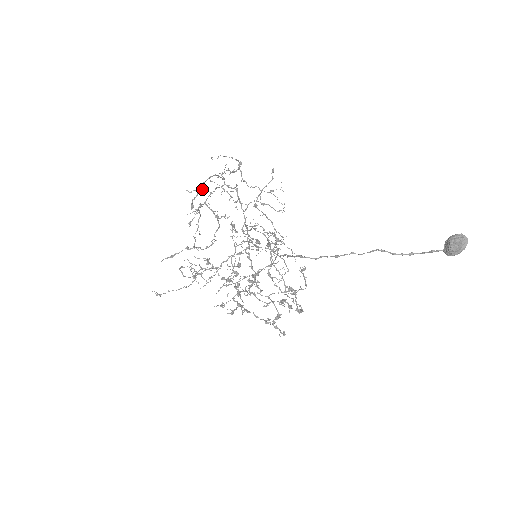
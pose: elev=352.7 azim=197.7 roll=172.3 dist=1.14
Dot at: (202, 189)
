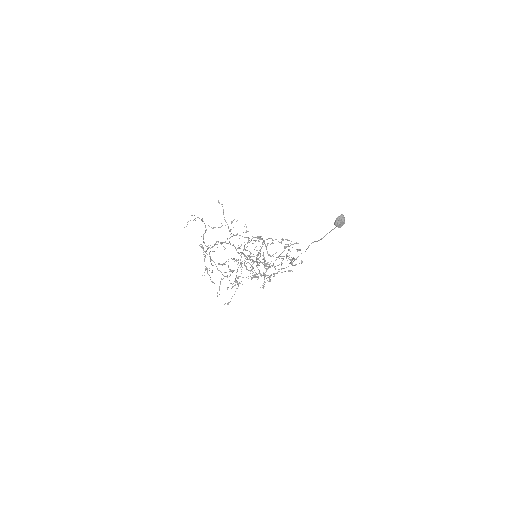
Dot at: (207, 268)
